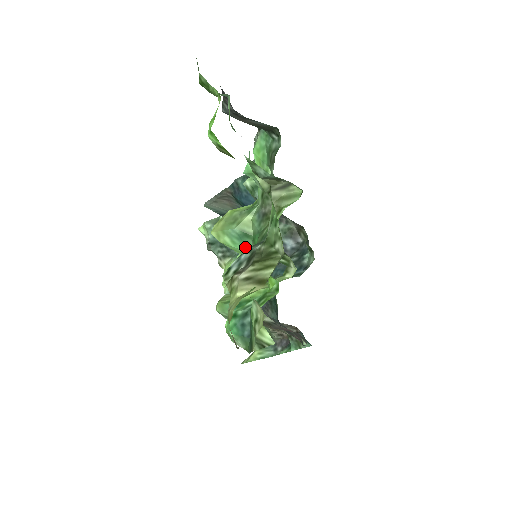
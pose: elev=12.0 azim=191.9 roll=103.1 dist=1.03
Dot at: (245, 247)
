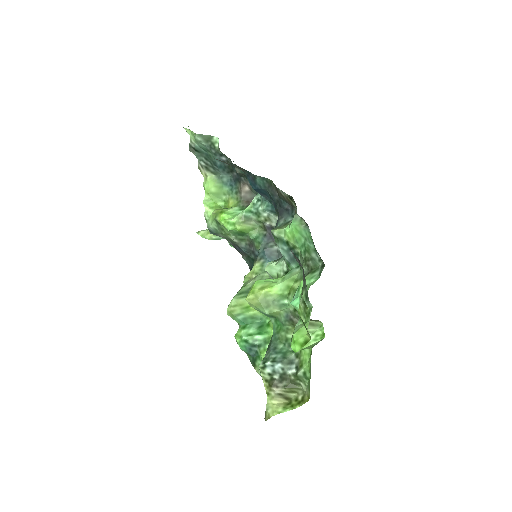
Dot at: (267, 316)
